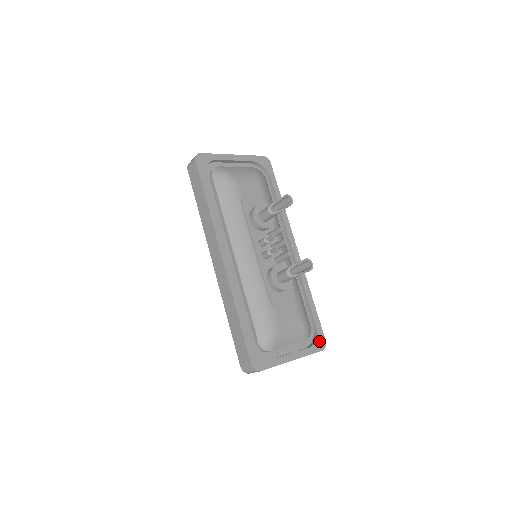
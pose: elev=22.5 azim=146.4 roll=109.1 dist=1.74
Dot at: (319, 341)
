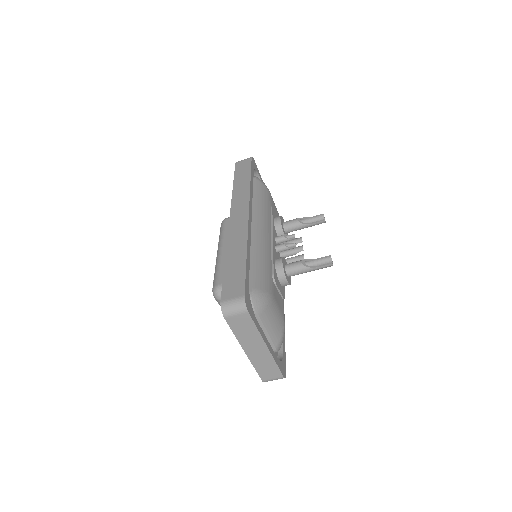
Dot at: (283, 366)
